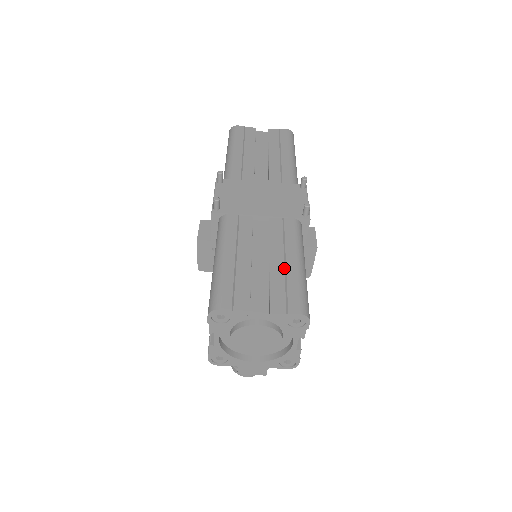
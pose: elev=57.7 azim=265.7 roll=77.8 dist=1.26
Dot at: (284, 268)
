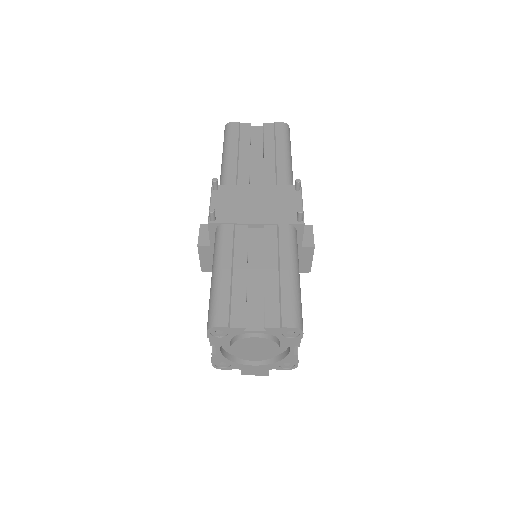
Dot at: (278, 279)
